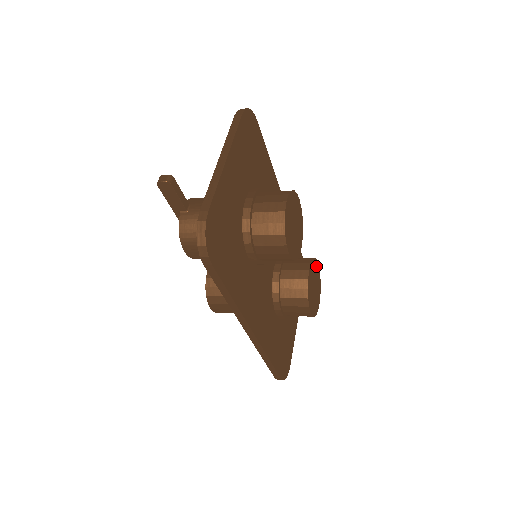
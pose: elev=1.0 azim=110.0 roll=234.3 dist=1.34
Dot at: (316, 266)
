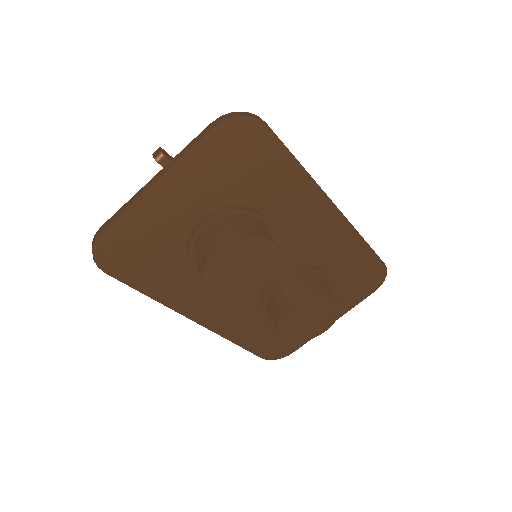
Dot at: (326, 301)
